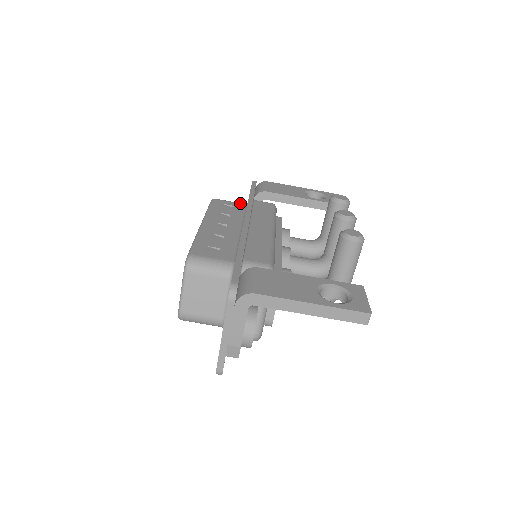
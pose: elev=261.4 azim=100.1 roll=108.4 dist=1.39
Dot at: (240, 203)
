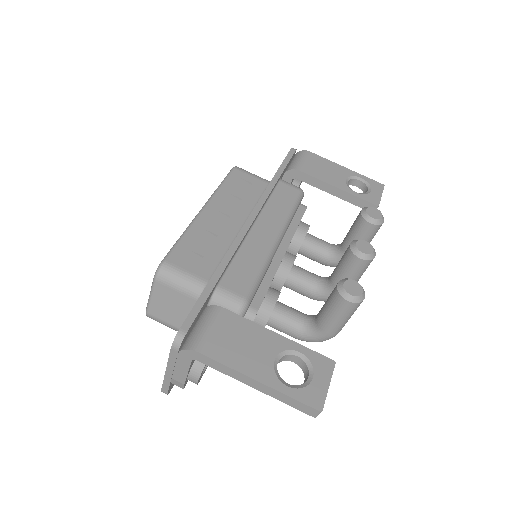
Dot at: (263, 180)
